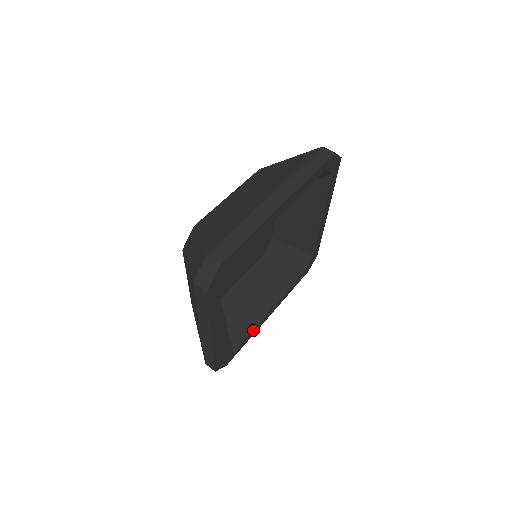
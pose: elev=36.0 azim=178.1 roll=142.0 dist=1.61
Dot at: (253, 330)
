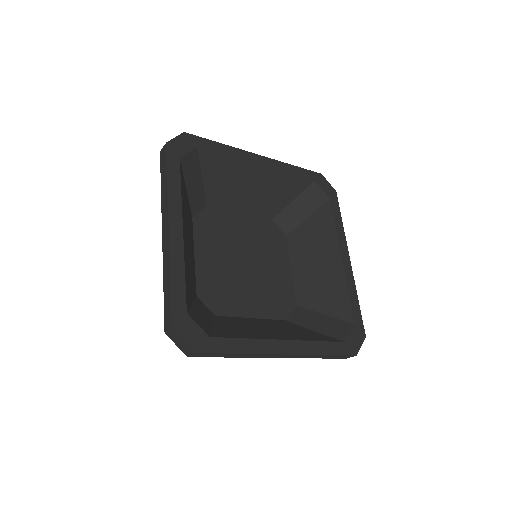
Dot at: (347, 289)
